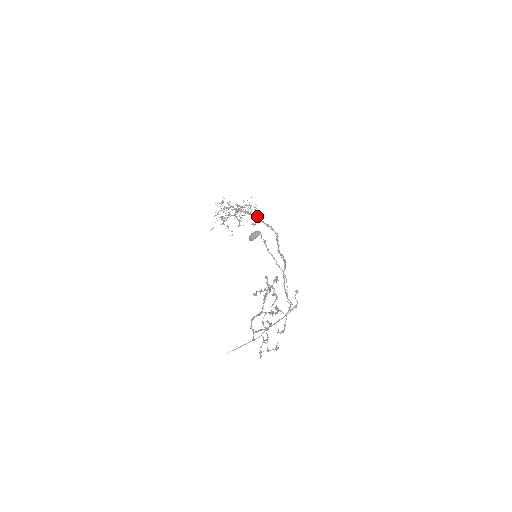
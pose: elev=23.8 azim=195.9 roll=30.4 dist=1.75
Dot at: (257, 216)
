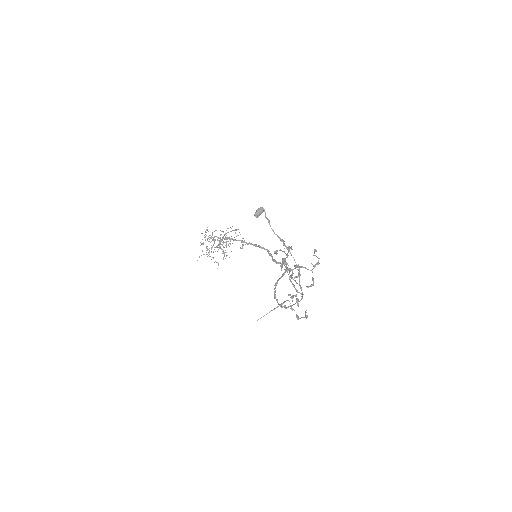
Dot at: occluded
